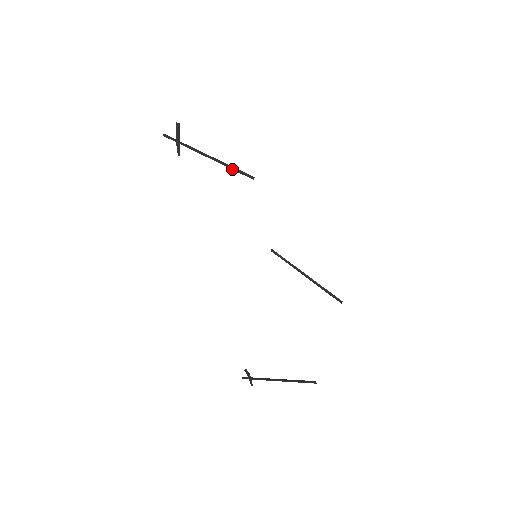
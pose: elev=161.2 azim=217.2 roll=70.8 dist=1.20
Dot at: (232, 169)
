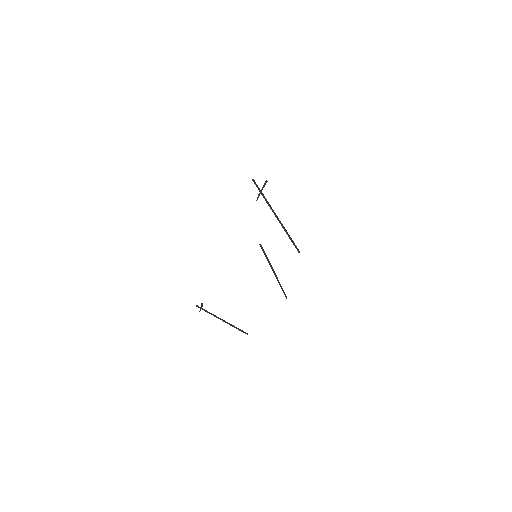
Dot at: (289, 237)
